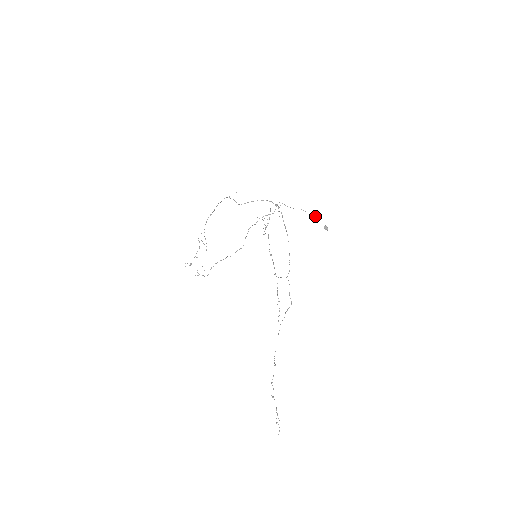
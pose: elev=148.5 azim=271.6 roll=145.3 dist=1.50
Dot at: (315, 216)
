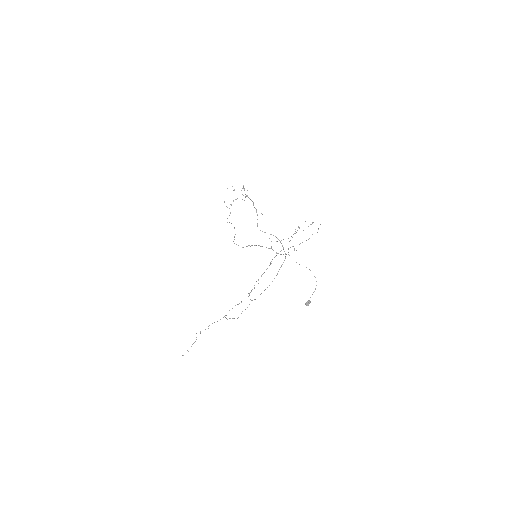
Dot at: occluded
